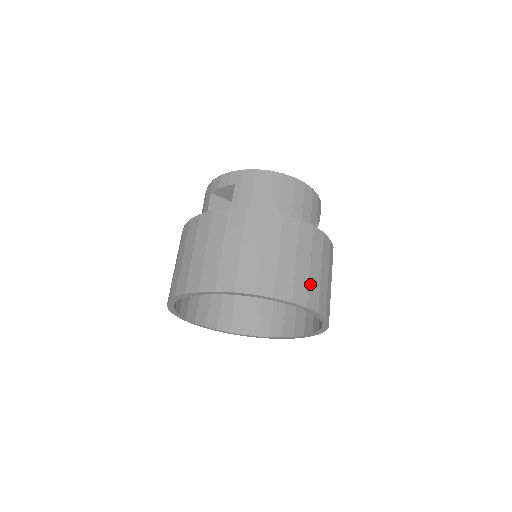
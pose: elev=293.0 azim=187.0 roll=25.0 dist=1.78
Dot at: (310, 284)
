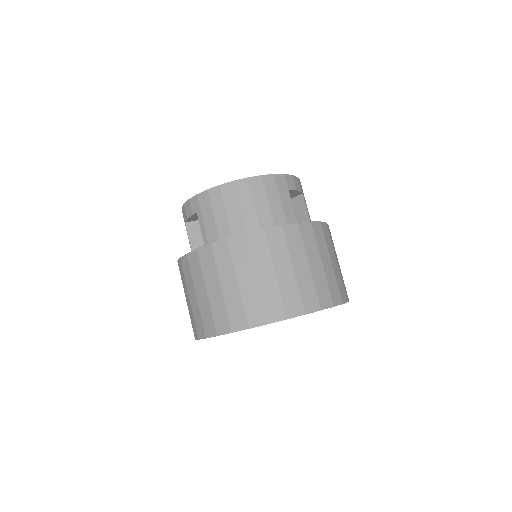
Dot at: (301, 289)
